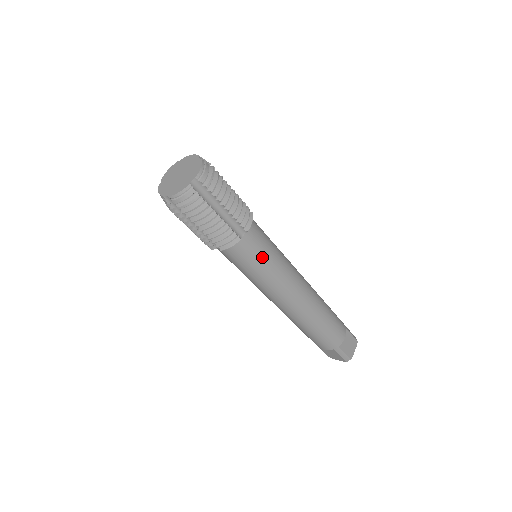
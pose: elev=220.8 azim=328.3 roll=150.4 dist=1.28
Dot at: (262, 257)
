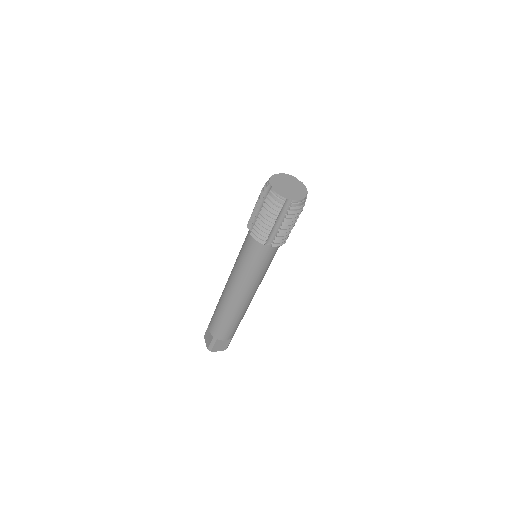
Dot at: (258, 262)
